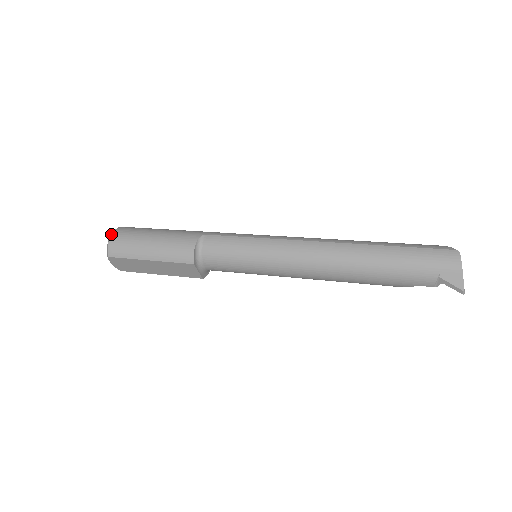
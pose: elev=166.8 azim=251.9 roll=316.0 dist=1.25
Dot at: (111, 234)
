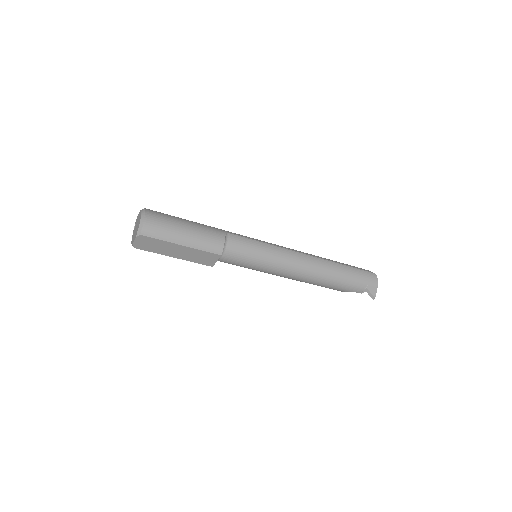
Dot at: (145, 214)
